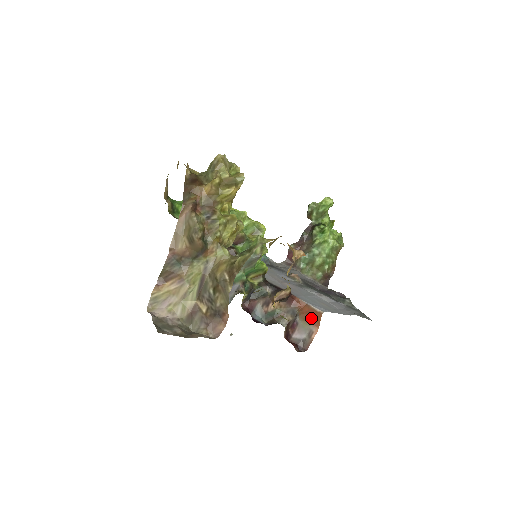
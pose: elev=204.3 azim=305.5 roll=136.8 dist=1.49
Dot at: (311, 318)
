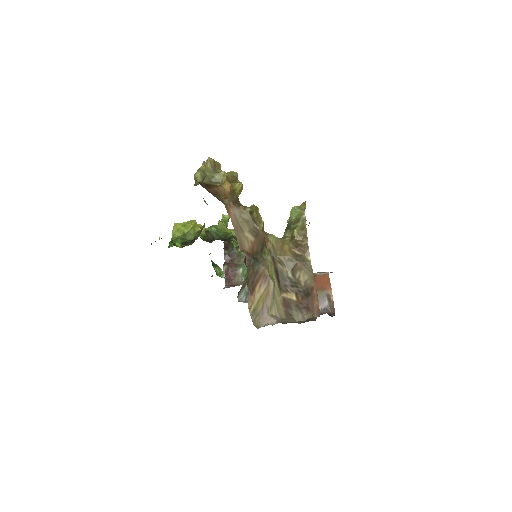
Dot at: (322, 284)
